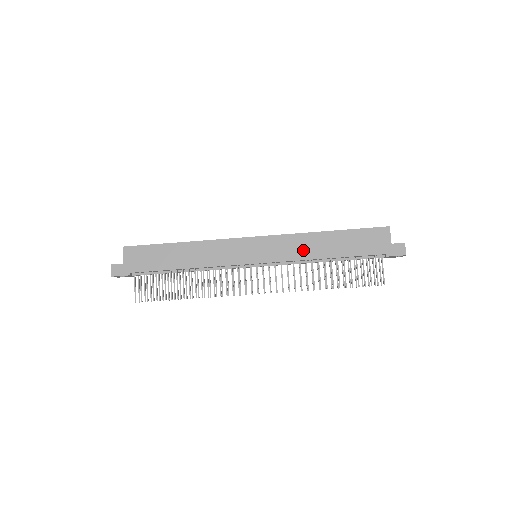
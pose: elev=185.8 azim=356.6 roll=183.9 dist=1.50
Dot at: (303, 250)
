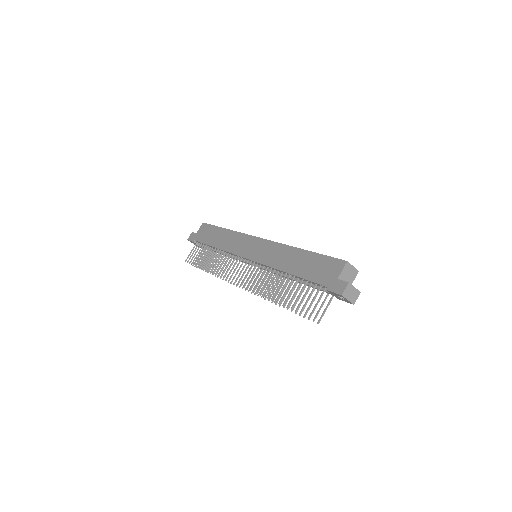
Dot at: (277, 259)
